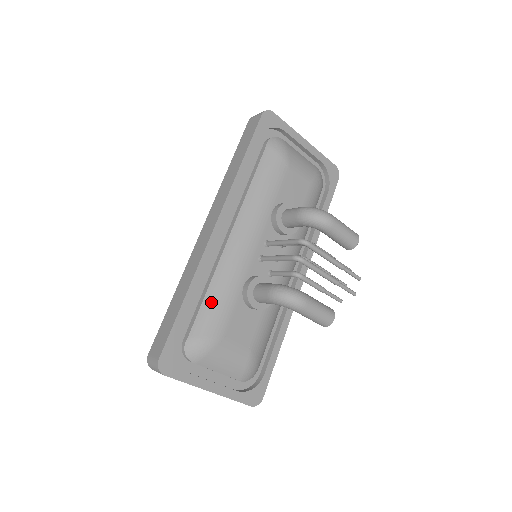
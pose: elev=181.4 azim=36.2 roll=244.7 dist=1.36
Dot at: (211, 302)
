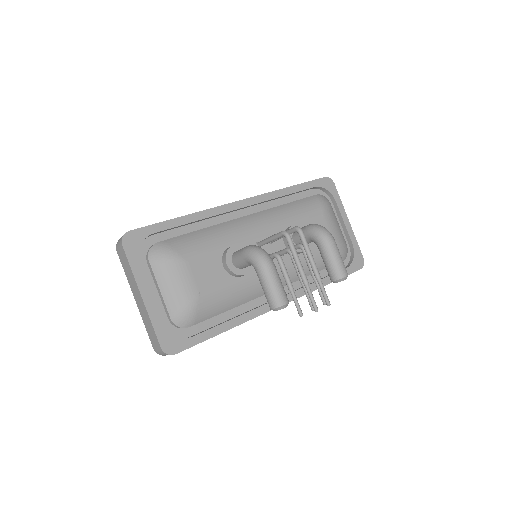
Dot at: (198, 235)
